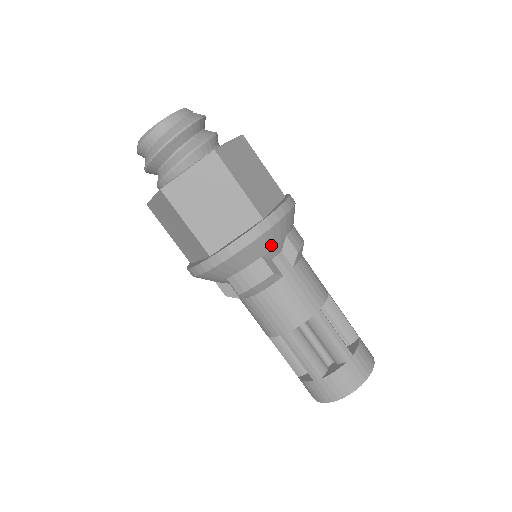
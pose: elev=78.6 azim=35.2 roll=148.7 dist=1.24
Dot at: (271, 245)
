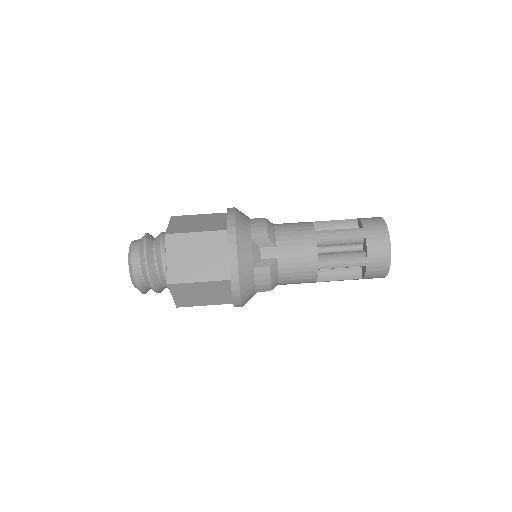
Dot at: occluded
